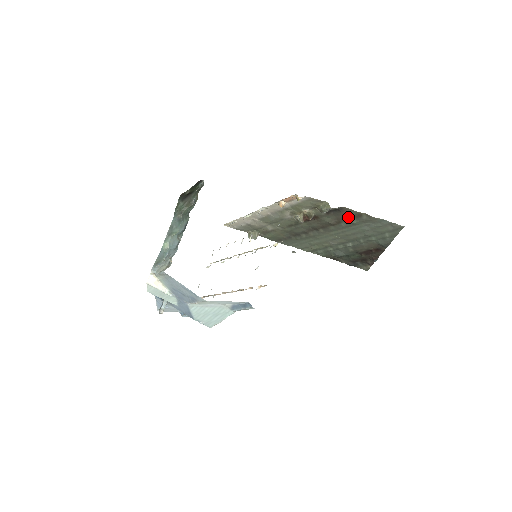
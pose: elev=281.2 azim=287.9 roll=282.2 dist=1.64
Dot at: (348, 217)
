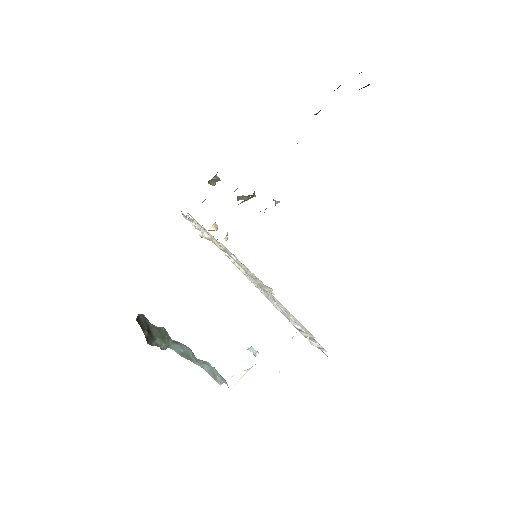
Dot at: occluded
